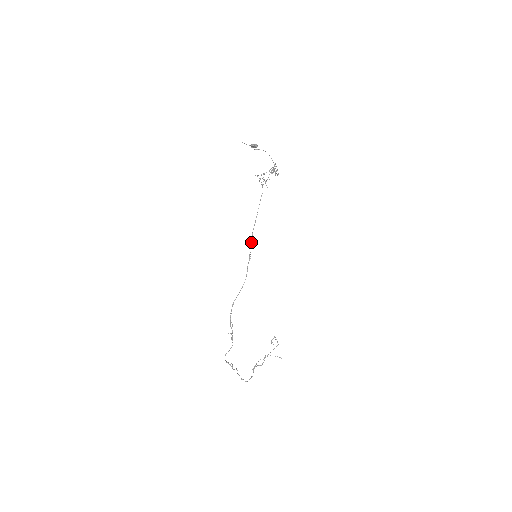
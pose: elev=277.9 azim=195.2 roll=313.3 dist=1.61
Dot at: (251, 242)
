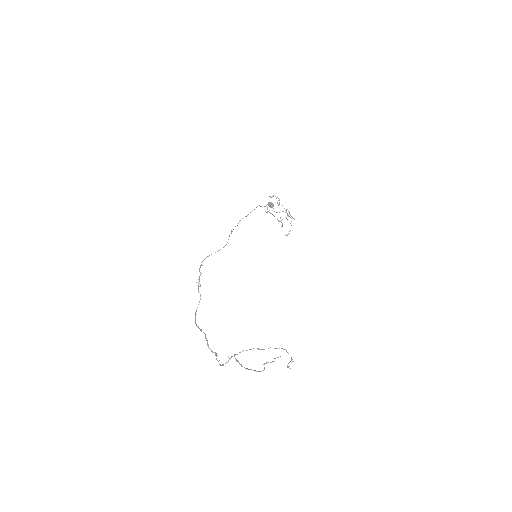
Dot at: (237, 225)
